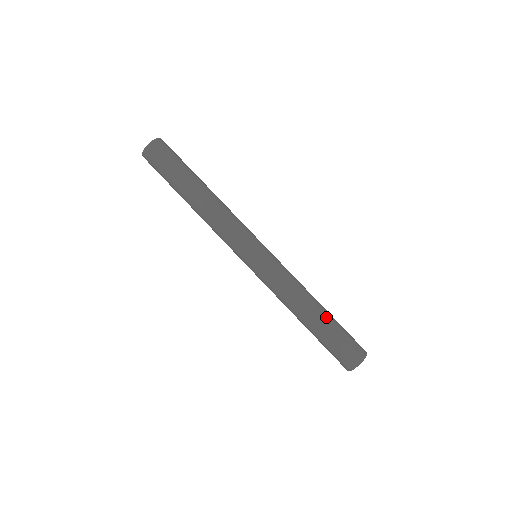
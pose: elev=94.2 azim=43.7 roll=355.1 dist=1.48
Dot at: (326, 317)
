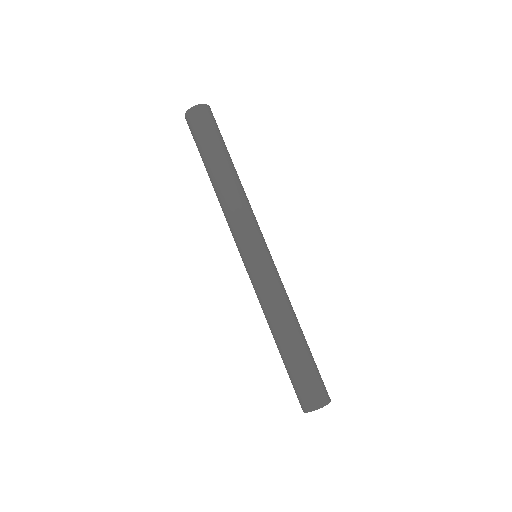
Dot at: (301, 346)
